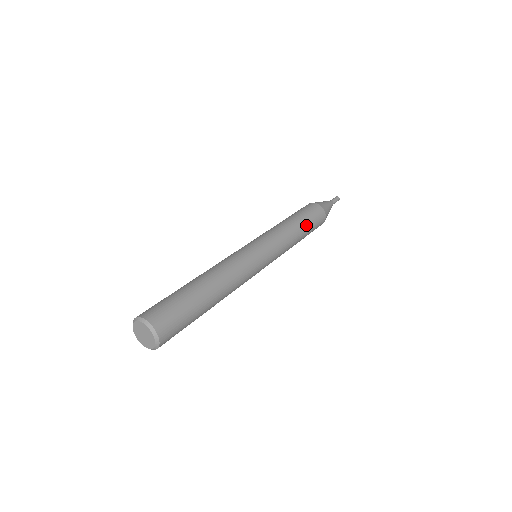
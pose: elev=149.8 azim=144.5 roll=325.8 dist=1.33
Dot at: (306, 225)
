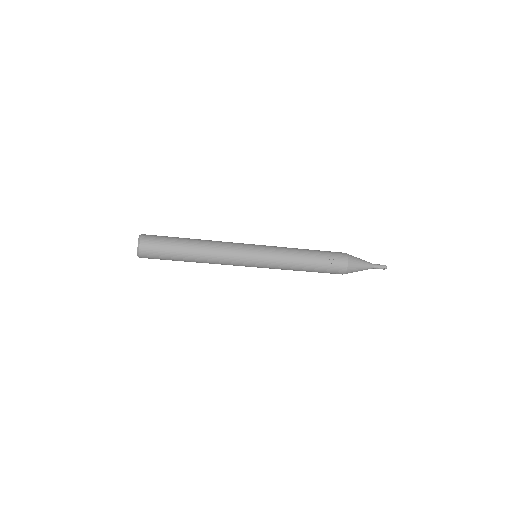
Dot at: (314, 250)
